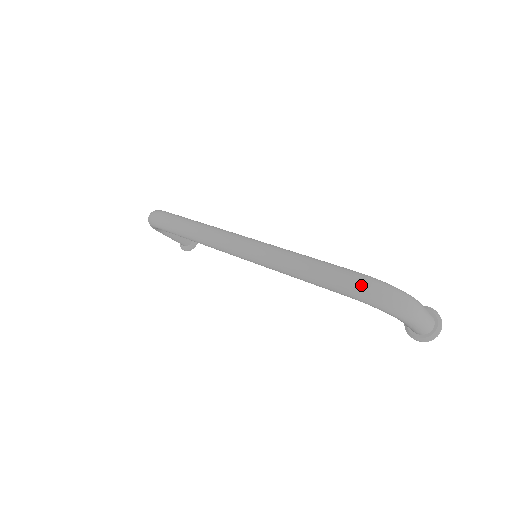
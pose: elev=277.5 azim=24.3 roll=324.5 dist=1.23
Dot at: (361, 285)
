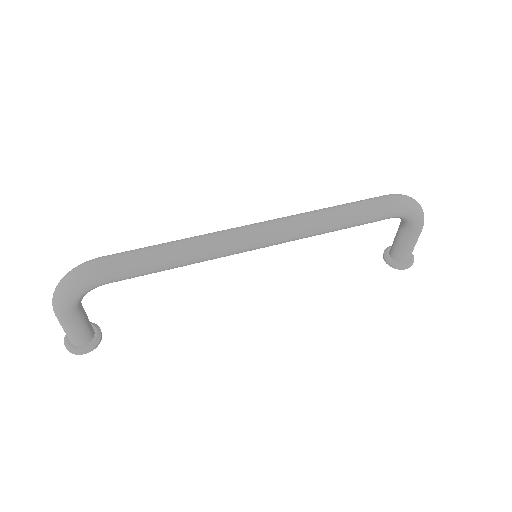
Dot at: (400, 196)
